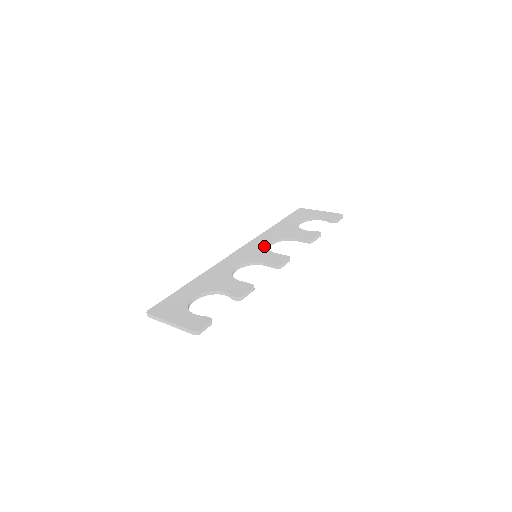
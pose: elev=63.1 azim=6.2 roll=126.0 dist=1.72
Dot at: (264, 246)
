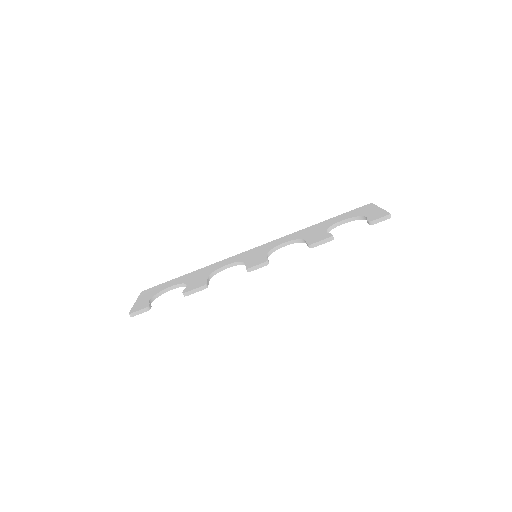
Dot at: (273, 246)
